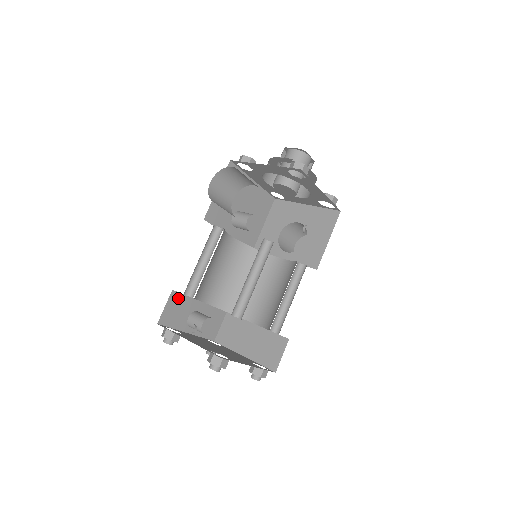
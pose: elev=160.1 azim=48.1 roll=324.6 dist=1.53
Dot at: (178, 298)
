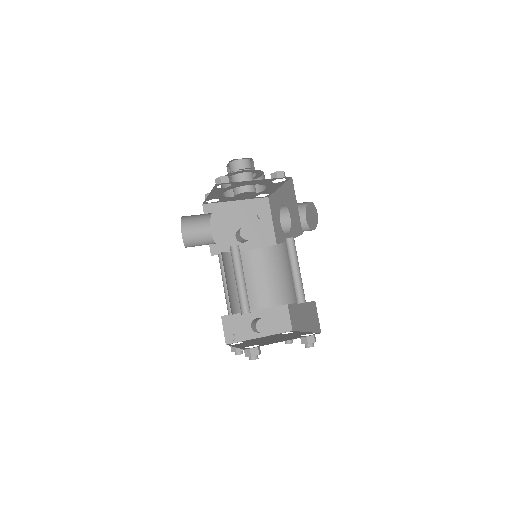
Dot at: (231, 319)
